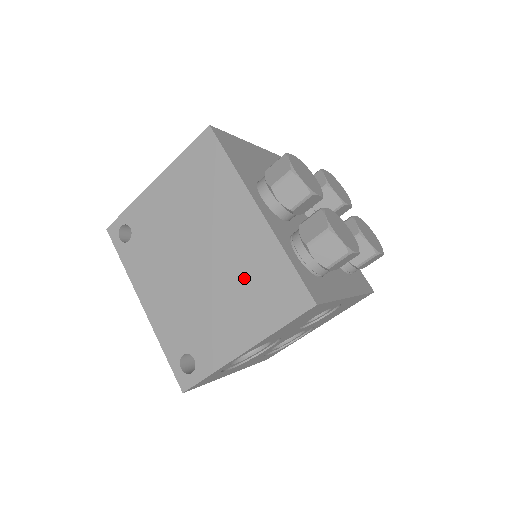
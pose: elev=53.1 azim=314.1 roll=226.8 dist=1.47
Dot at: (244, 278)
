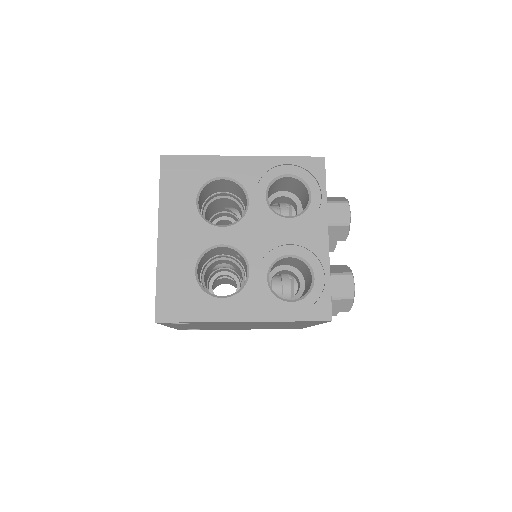
Dot at: occluded
